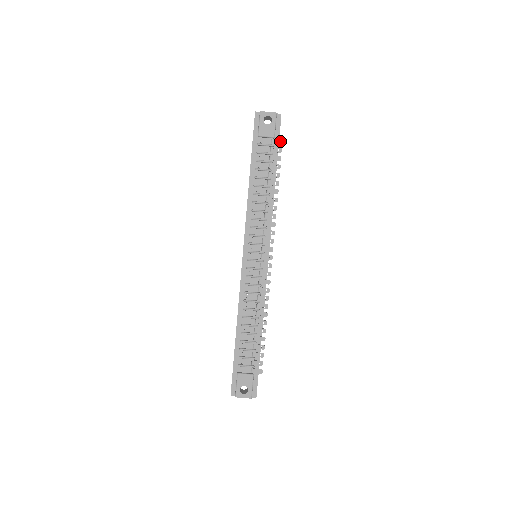
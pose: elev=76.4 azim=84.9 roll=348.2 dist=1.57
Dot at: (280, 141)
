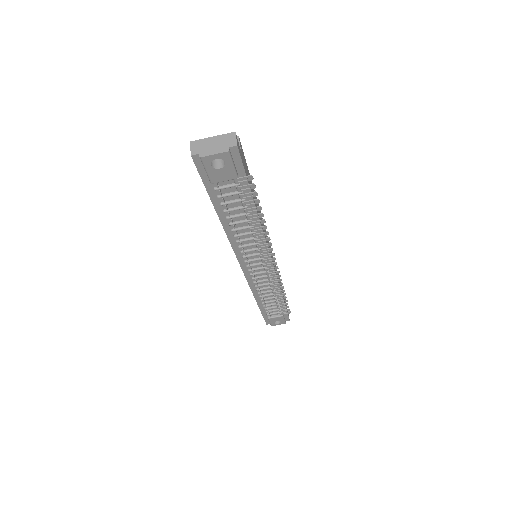
Dot at: (248, 178)
